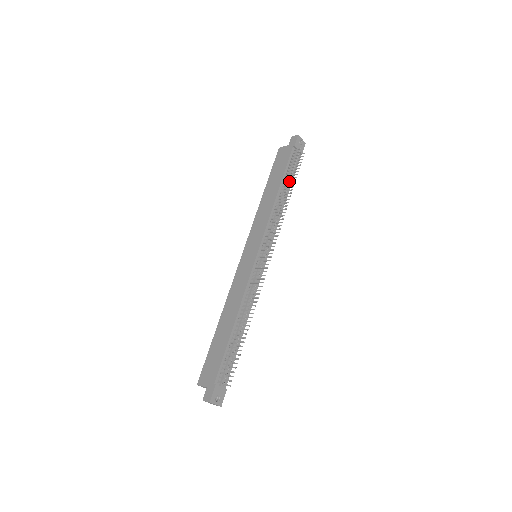
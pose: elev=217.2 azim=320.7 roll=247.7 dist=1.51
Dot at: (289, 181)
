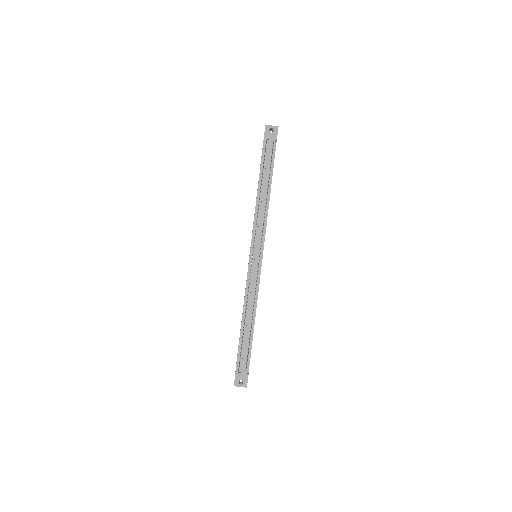
Dot at: (269, 175)
